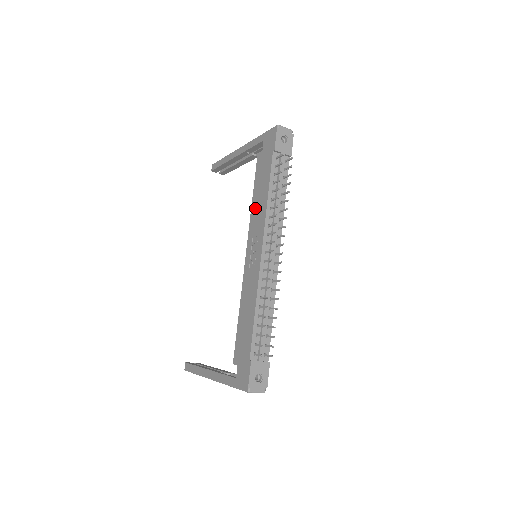
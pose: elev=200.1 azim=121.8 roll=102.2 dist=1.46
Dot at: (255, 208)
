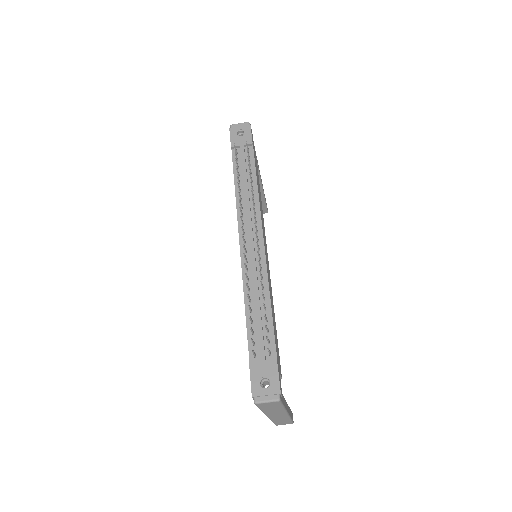
Dot at: occluded
